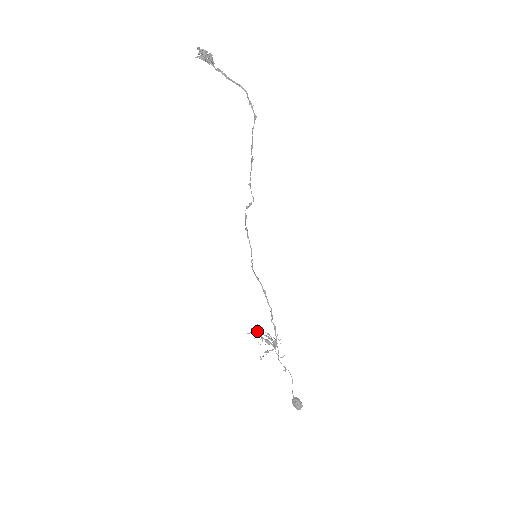
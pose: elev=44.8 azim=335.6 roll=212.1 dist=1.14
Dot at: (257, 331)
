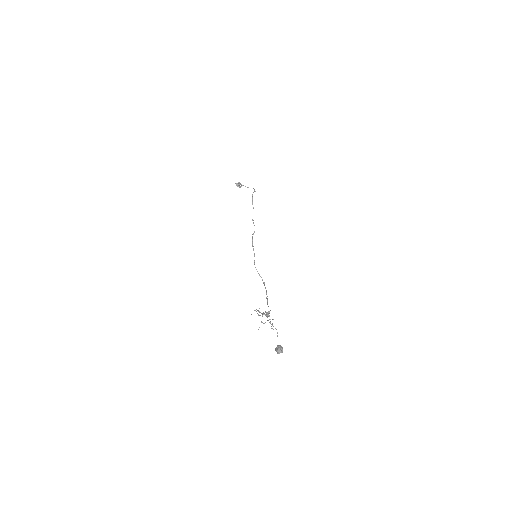
Dot at: occluded
